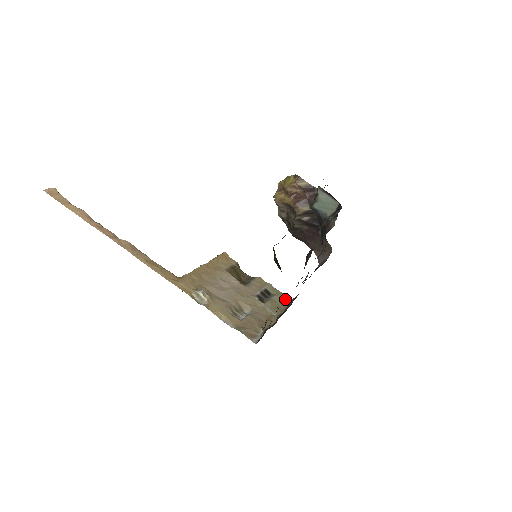
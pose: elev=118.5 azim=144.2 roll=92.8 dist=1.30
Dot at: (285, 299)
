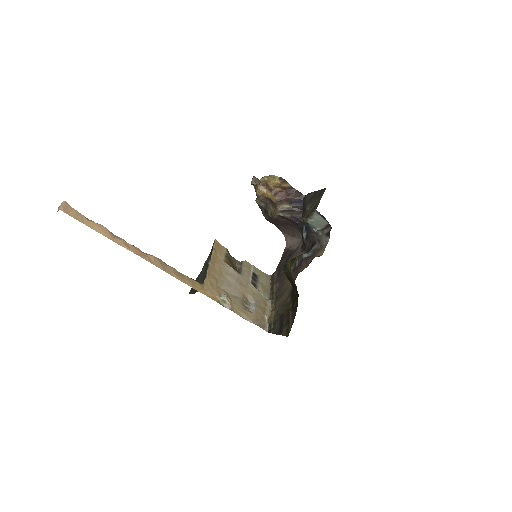
Dot at: (266, 278)
